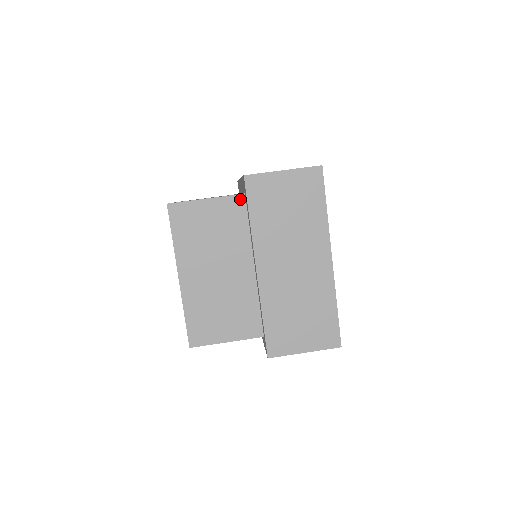
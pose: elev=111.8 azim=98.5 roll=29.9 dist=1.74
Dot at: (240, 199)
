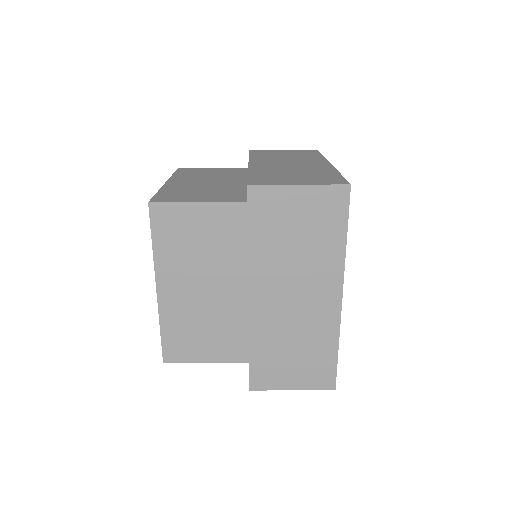
Dot at: (244, 169)
